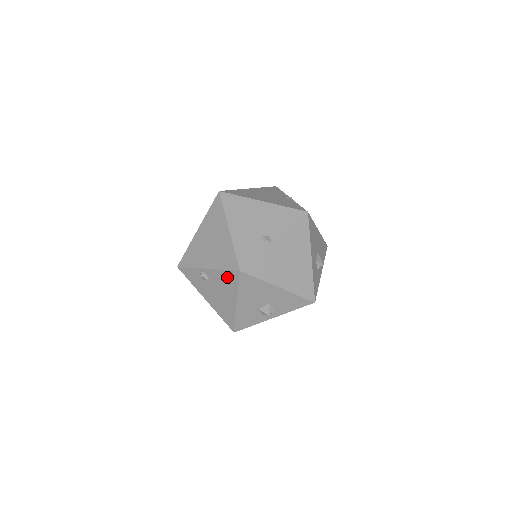
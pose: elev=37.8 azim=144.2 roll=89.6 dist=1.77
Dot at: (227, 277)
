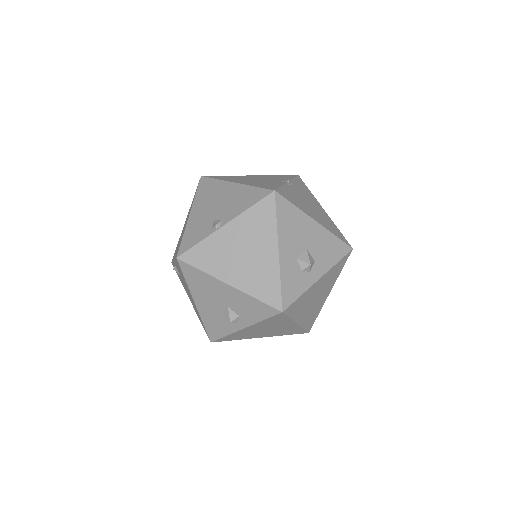
Dot at: (179, 268)
